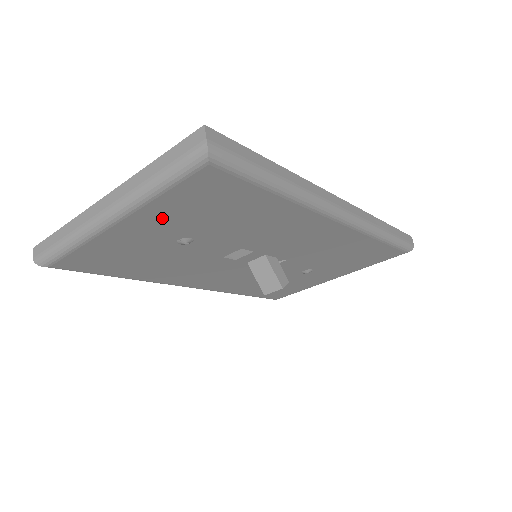
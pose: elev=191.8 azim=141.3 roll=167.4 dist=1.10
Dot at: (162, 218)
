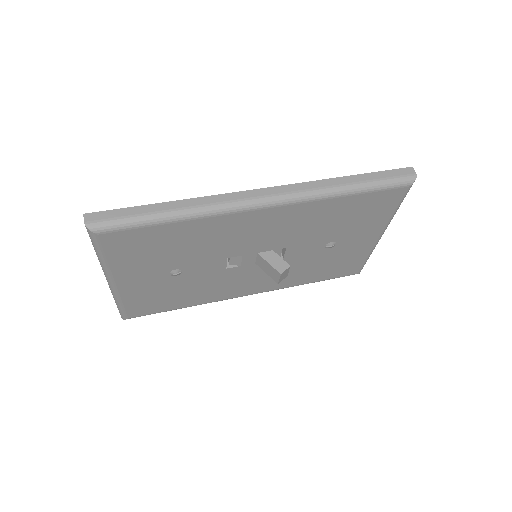
Dot at: (133, 269)
